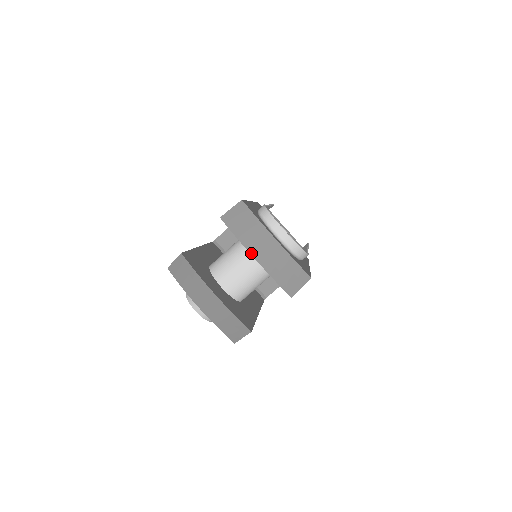
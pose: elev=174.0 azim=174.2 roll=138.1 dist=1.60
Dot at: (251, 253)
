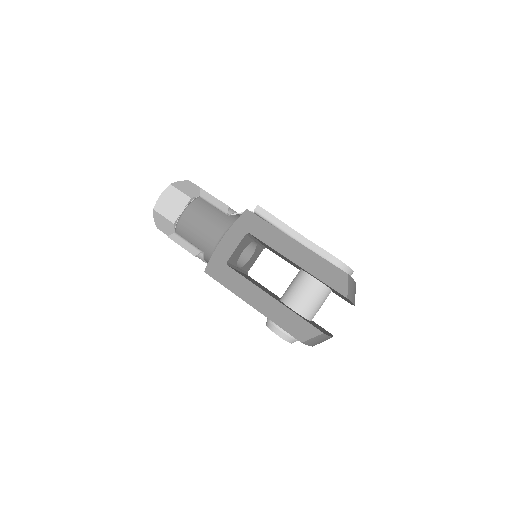
Dot at: (354, 304)
